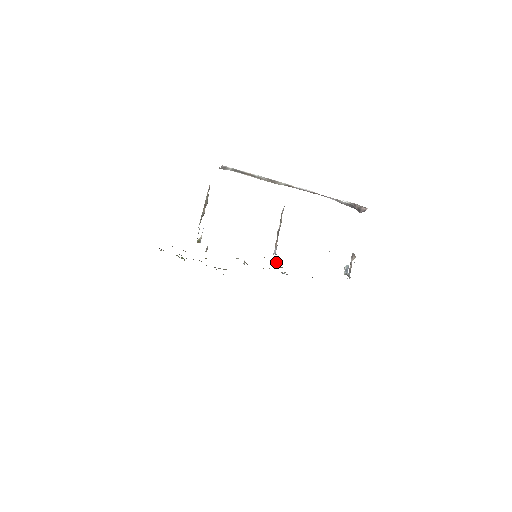
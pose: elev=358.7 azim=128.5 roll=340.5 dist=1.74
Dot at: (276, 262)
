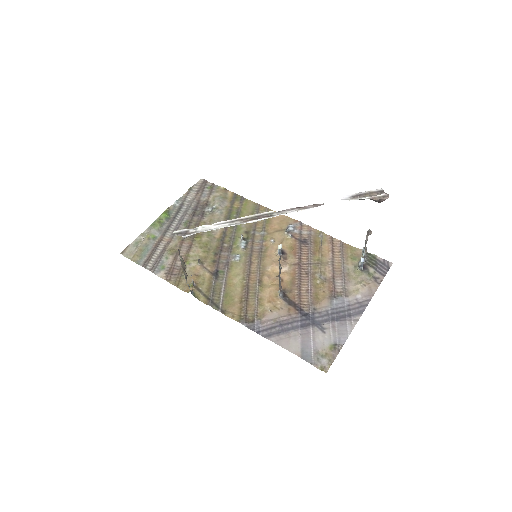
Dot at: (279, 251)
